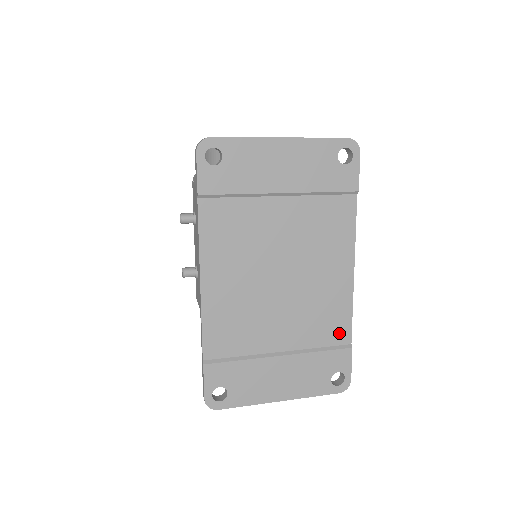
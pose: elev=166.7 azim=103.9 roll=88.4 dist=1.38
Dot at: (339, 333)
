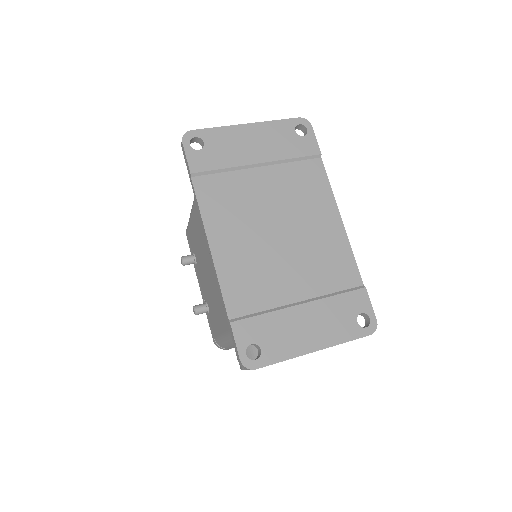
Dot at: (349, 276)
